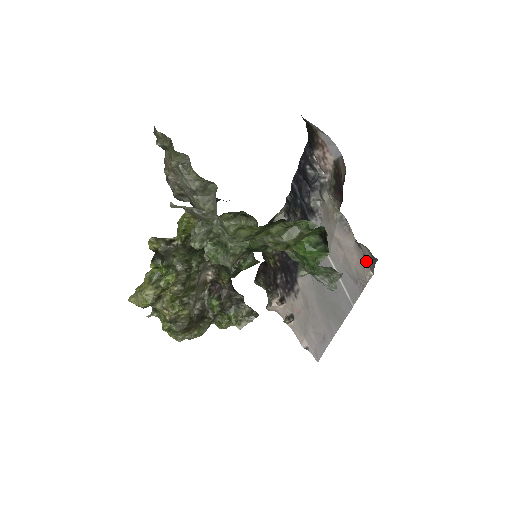
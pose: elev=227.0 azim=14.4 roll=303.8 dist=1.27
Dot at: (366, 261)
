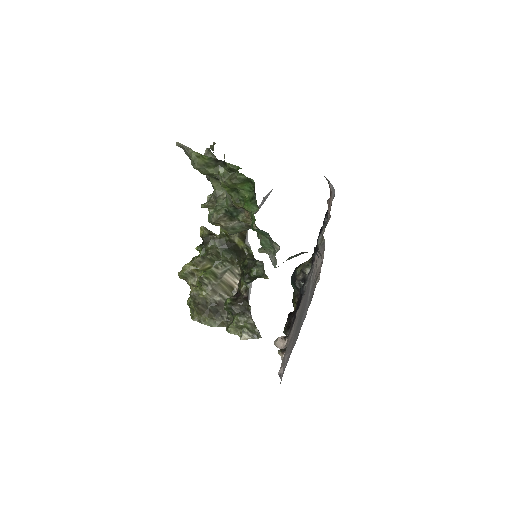
Dot at: occluded
